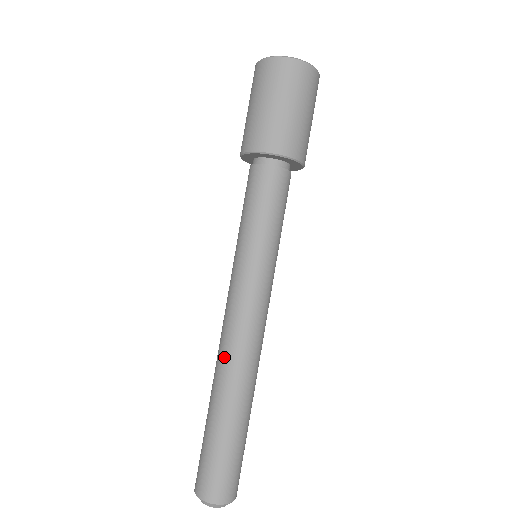
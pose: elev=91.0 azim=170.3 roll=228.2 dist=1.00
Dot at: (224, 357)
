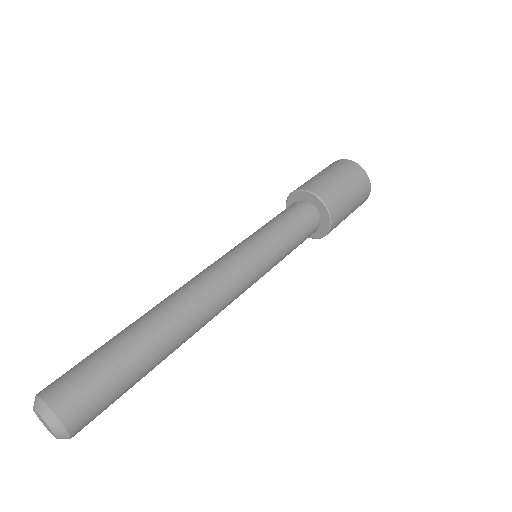
Dot at: (172, 293)
